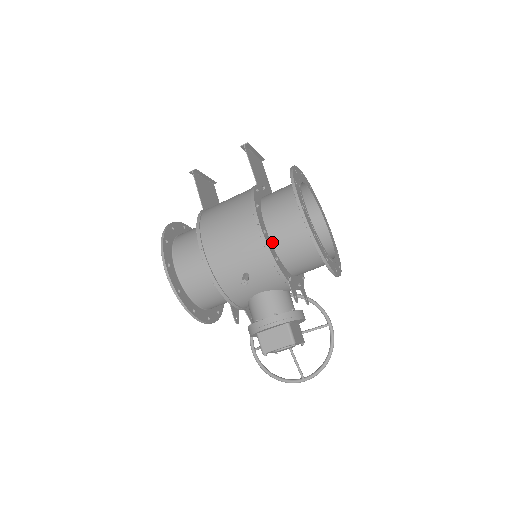
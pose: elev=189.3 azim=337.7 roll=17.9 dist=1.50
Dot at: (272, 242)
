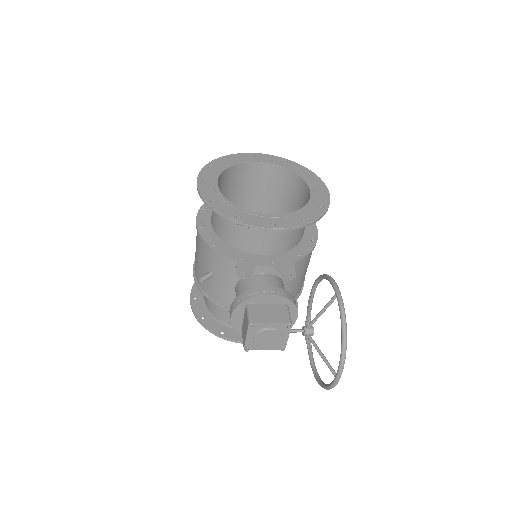
Dot at: (215, 232)
